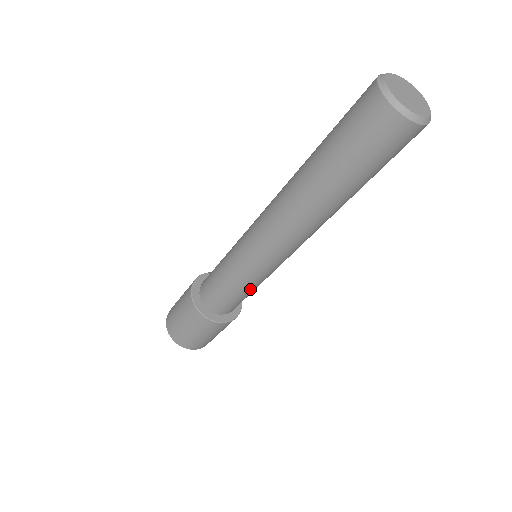
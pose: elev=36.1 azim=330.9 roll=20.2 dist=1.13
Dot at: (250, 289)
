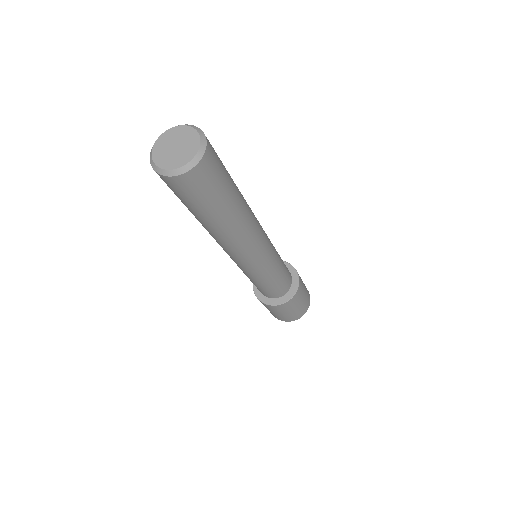
Dot at: (265, 282)
